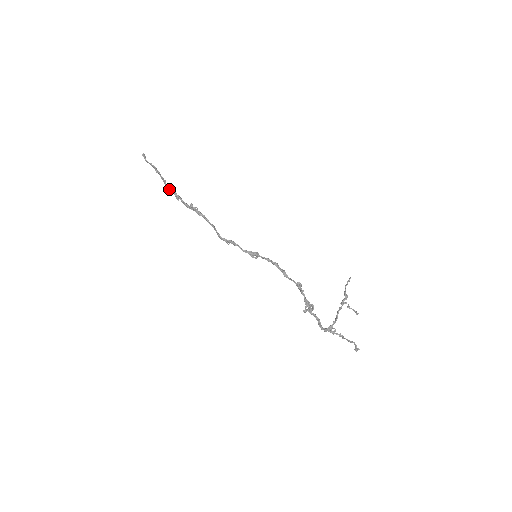
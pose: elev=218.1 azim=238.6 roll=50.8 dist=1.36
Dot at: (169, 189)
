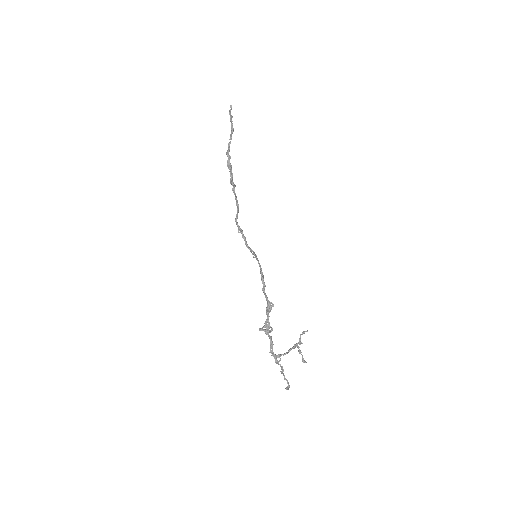
Dot at: (226, 153)
